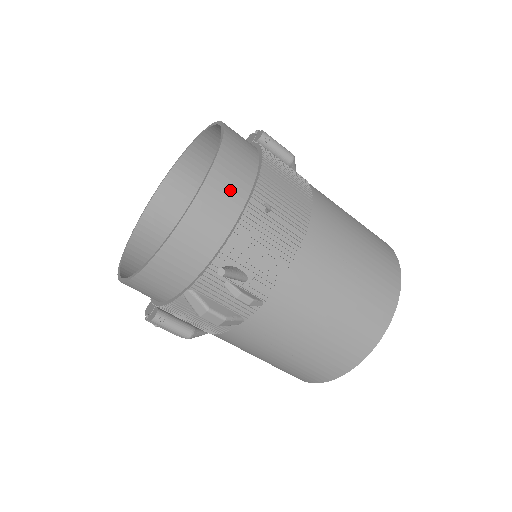
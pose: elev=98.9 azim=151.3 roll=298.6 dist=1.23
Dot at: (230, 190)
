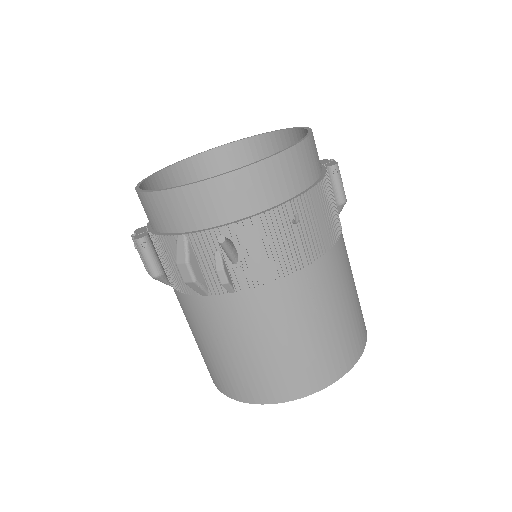
Dot at: (278, 183)
